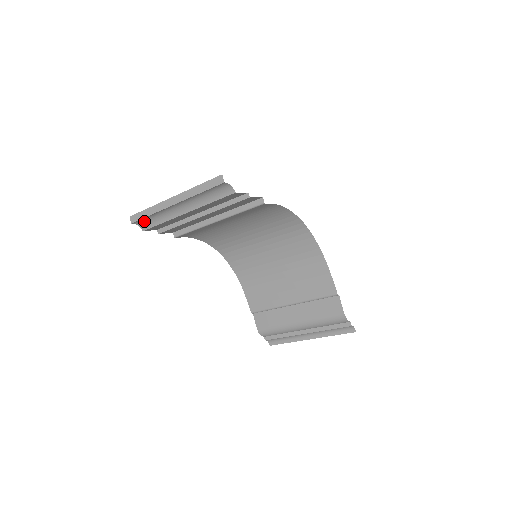
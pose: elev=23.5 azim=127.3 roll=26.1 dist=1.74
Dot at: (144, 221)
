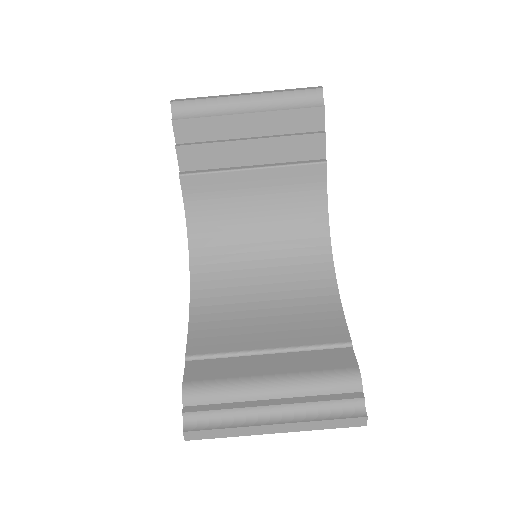
Dot at: (186, 109)
